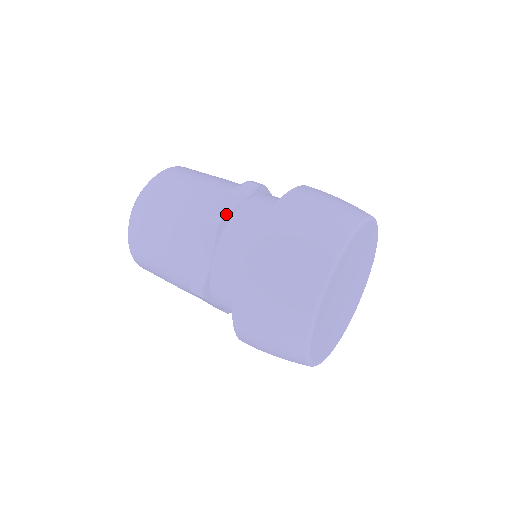
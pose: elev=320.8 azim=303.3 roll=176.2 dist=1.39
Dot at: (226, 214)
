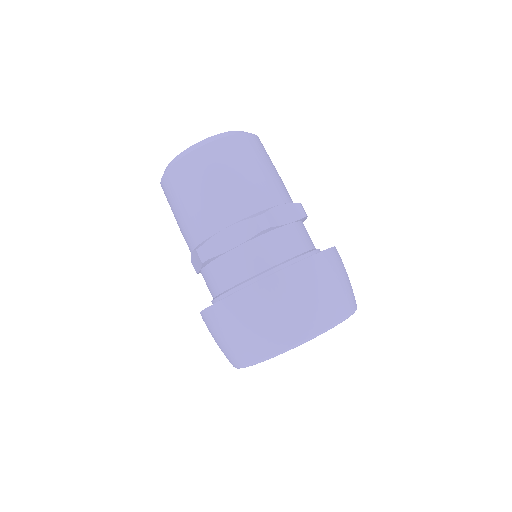
Dot at: (213, 256)
